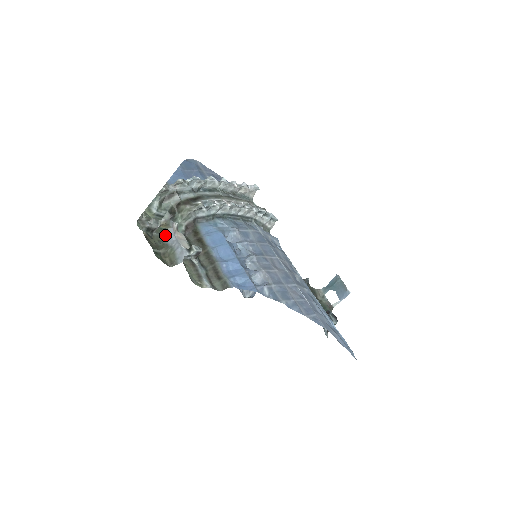
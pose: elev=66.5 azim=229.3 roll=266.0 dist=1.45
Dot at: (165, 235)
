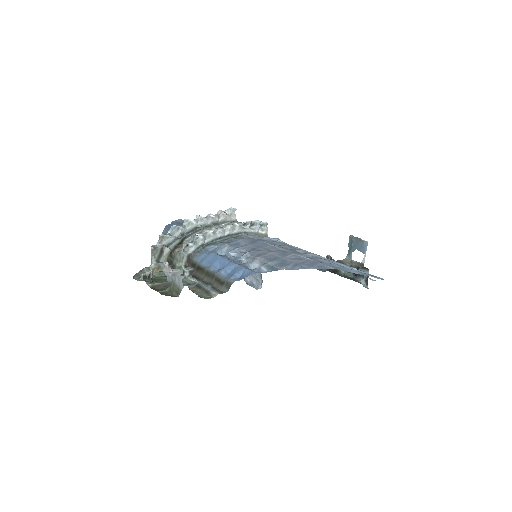
Dot at: occluded
